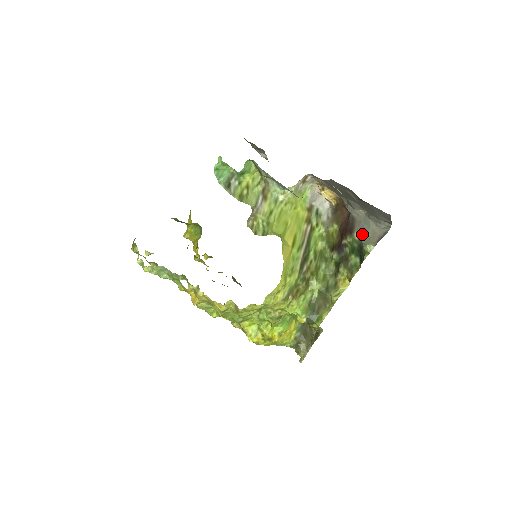
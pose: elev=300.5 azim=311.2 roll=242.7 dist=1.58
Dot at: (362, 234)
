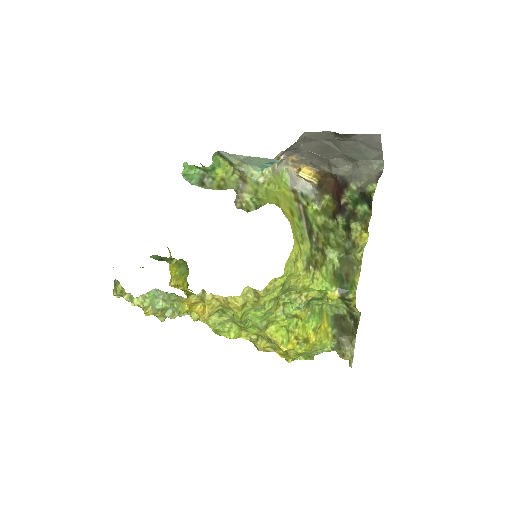
Dot at: (358, 181)
